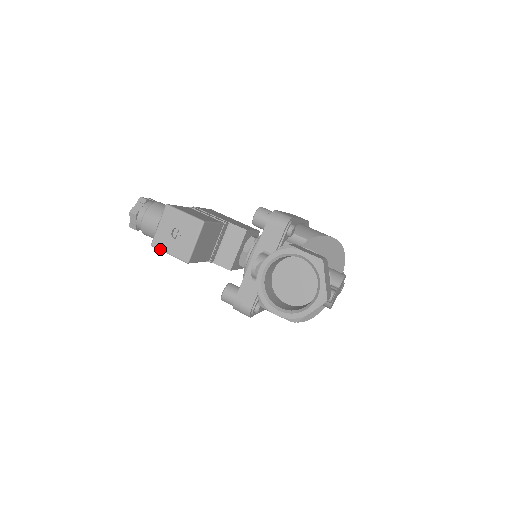
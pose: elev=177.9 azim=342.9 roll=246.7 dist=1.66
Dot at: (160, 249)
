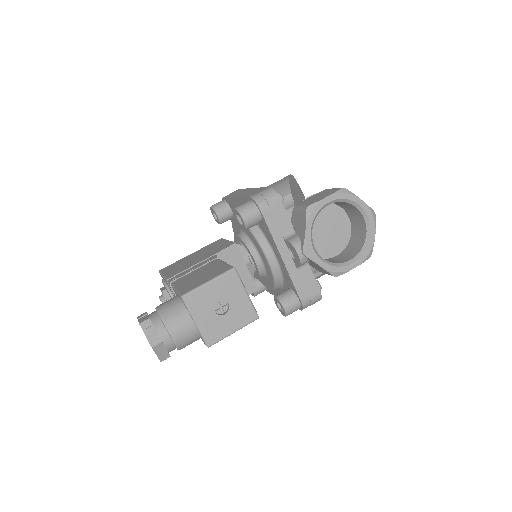
Dot at: (221, 339)
